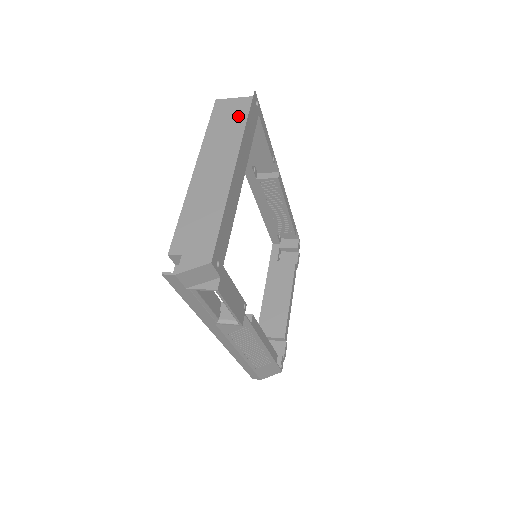
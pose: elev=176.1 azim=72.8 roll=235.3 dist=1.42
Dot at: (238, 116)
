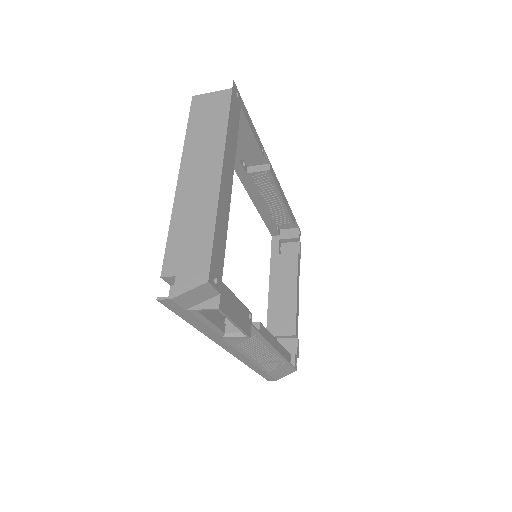
Dot at: (219, 112)
